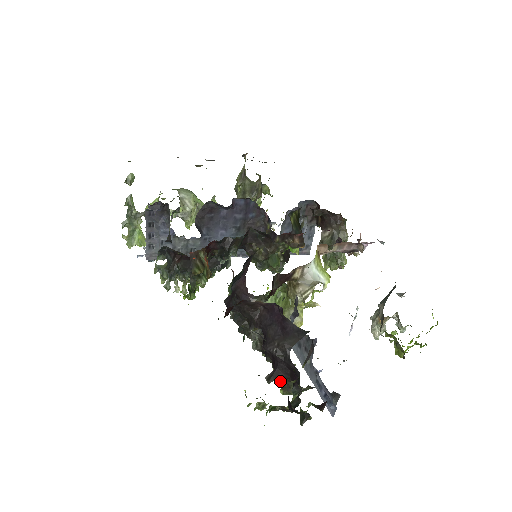
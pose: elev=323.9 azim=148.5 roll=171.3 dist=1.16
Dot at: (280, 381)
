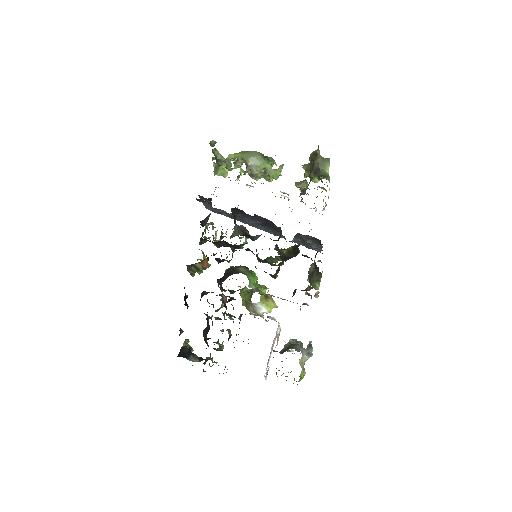
Dot at: (189, 359)
